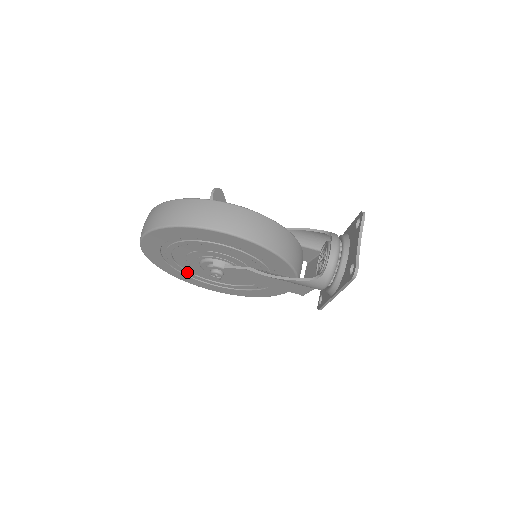
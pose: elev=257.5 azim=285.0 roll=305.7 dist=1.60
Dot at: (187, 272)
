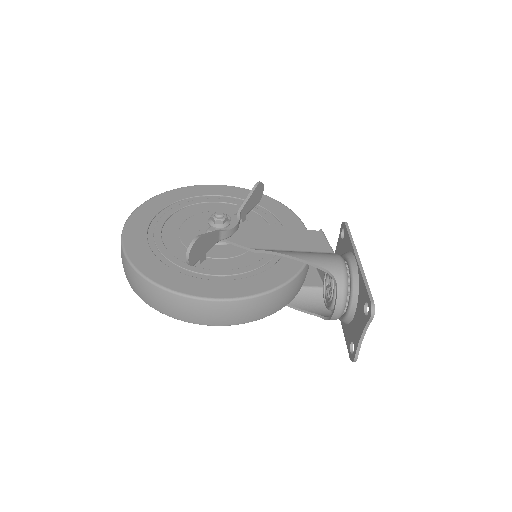
Dot at: occluded
